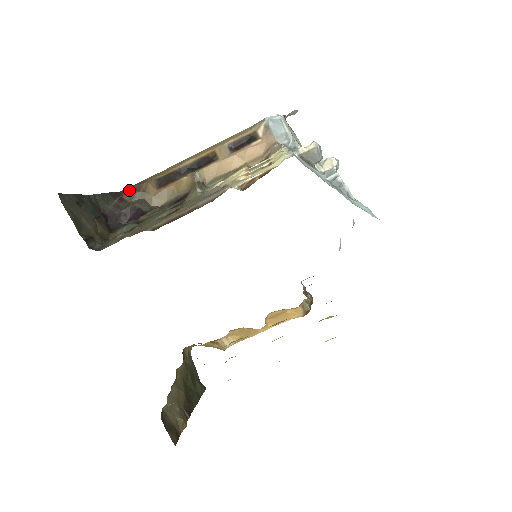
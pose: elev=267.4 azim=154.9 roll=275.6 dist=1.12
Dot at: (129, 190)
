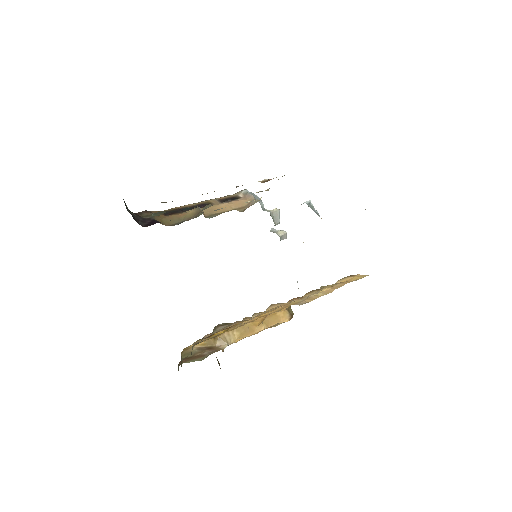
Dot at: (142, 212)
